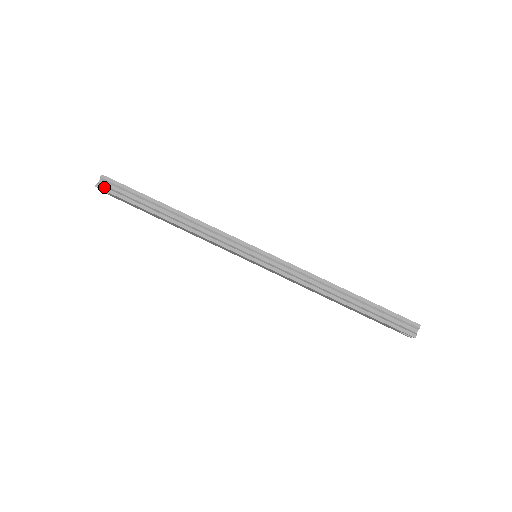
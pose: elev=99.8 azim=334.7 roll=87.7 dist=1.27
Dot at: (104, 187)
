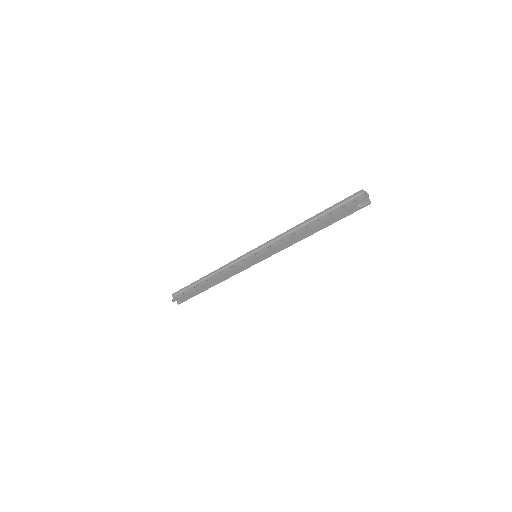
Dot at: (175, 298)
